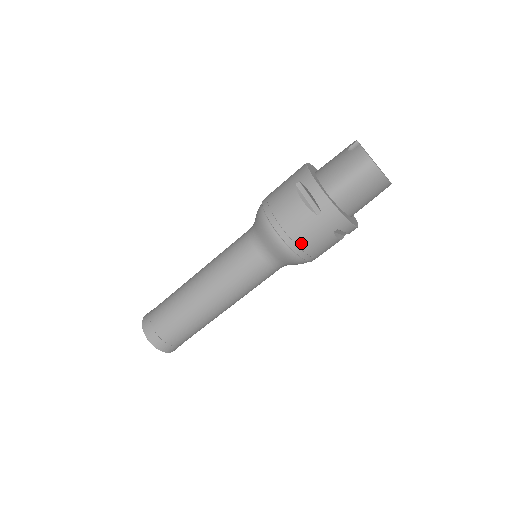
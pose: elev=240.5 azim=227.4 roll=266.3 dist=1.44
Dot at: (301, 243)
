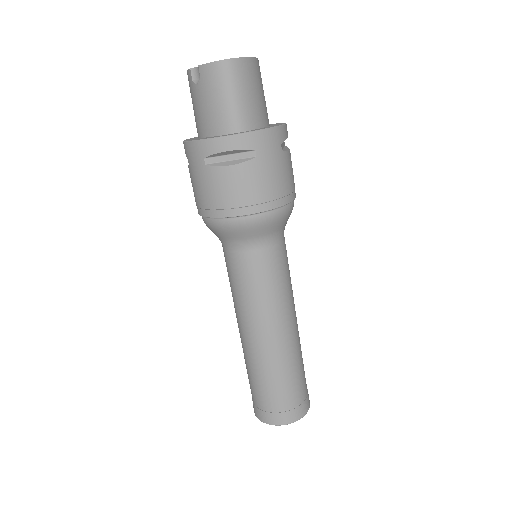
Dot at: (276, 194)
